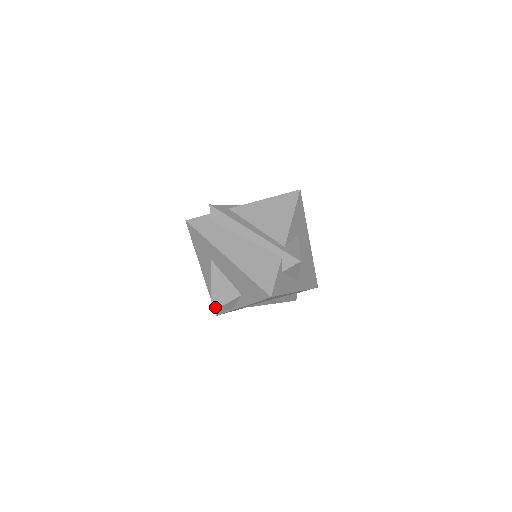
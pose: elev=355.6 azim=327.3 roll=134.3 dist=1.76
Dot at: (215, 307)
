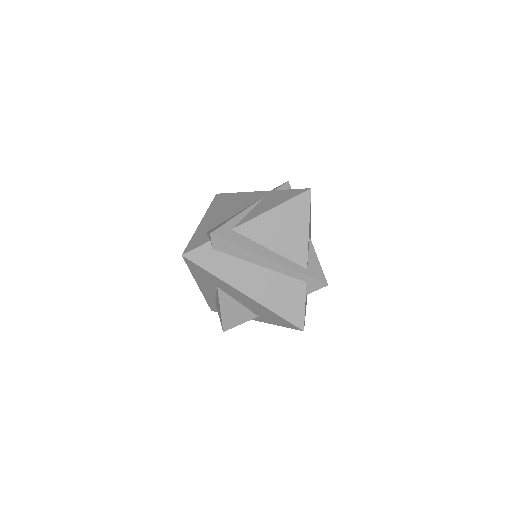
Dot at: (227, 328)
